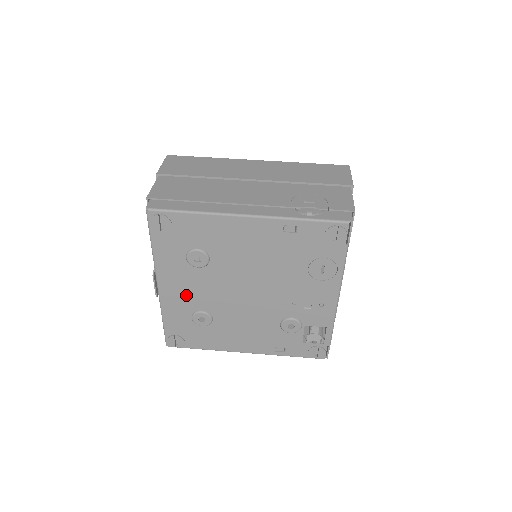
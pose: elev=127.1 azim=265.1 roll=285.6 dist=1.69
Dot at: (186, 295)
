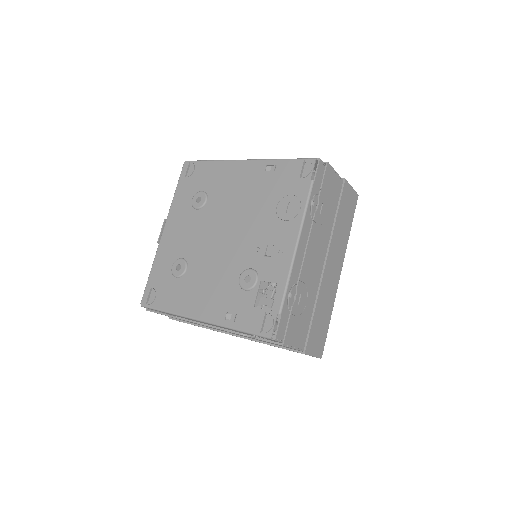
Dot at: (178, 240)
